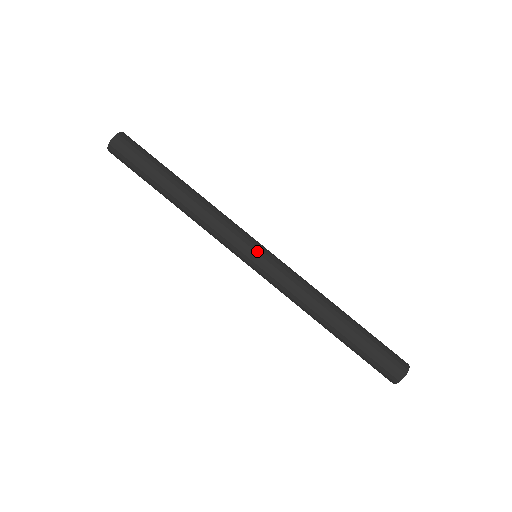
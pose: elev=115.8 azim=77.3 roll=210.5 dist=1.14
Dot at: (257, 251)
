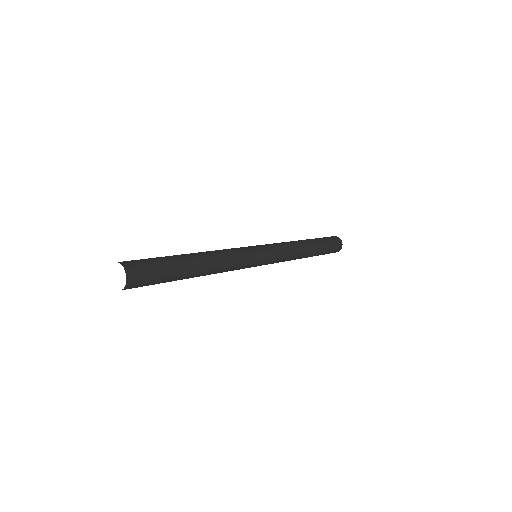
Dot at: (263, 256)
